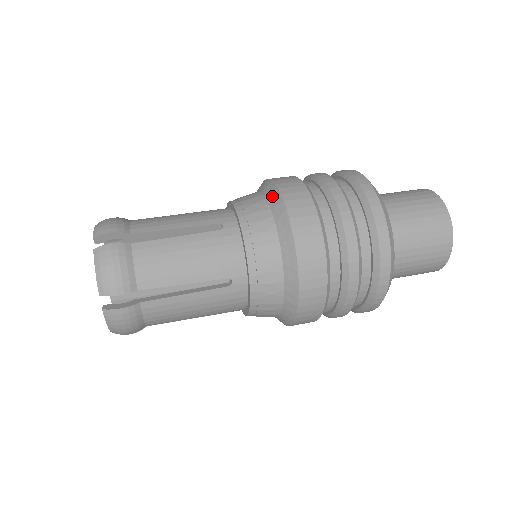
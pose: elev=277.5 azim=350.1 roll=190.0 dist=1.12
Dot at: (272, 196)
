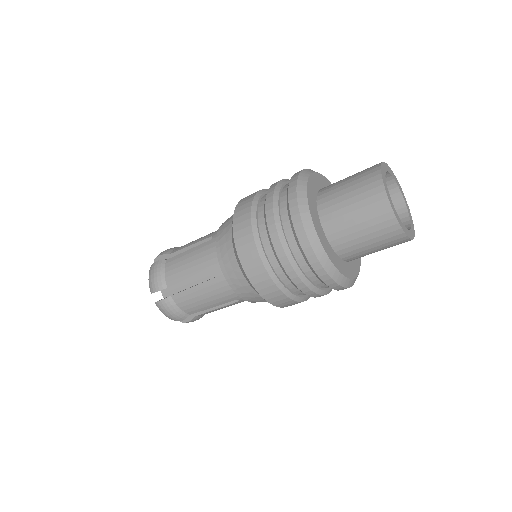
Dot at: occluded
